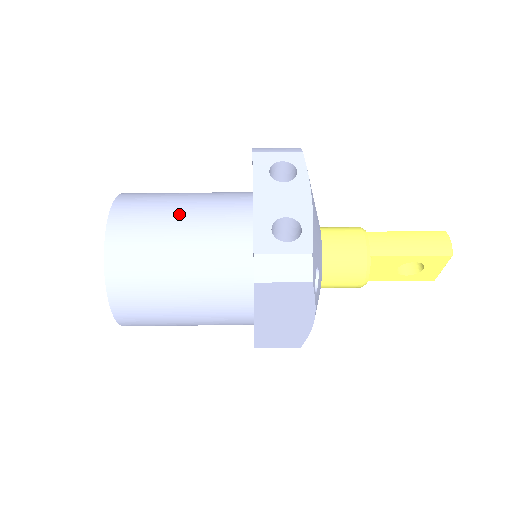
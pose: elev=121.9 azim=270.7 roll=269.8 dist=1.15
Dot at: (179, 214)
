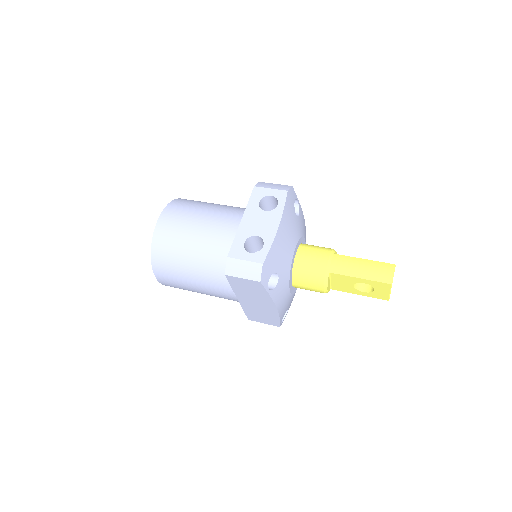
Dot at: (202, 220)
